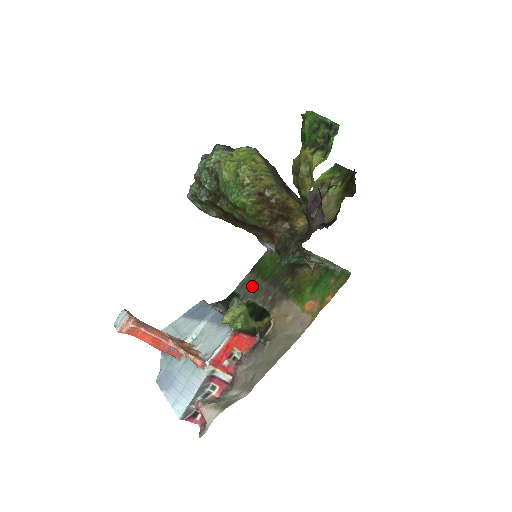
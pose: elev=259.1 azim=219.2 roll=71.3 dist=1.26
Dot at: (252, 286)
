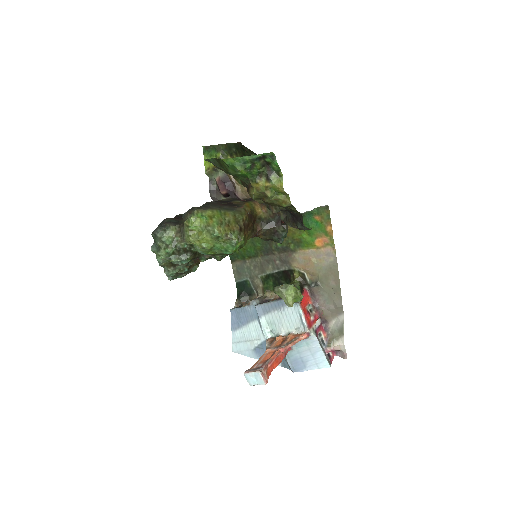
Dot at: (250, 268)
